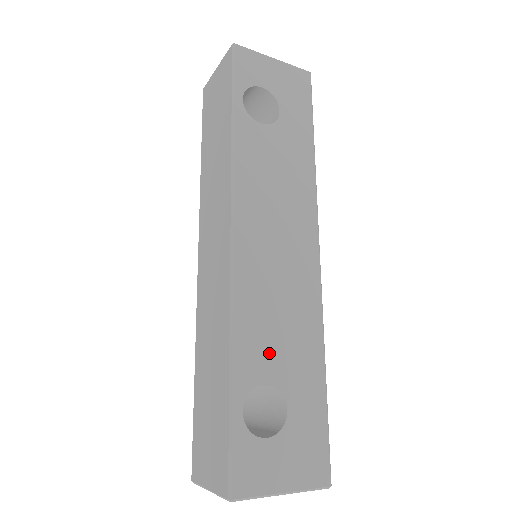
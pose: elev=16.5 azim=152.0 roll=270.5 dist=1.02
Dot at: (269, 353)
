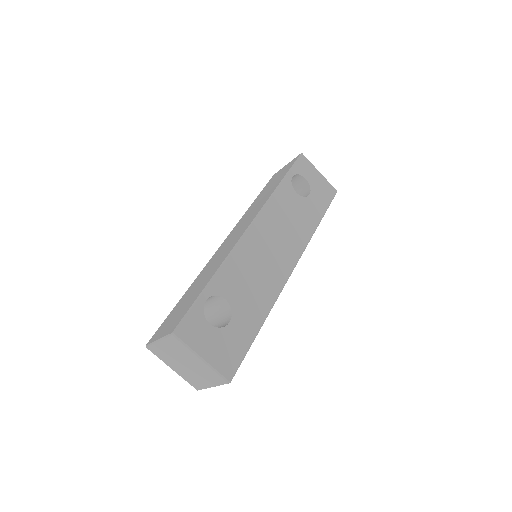
Dot at: (237, 288)
